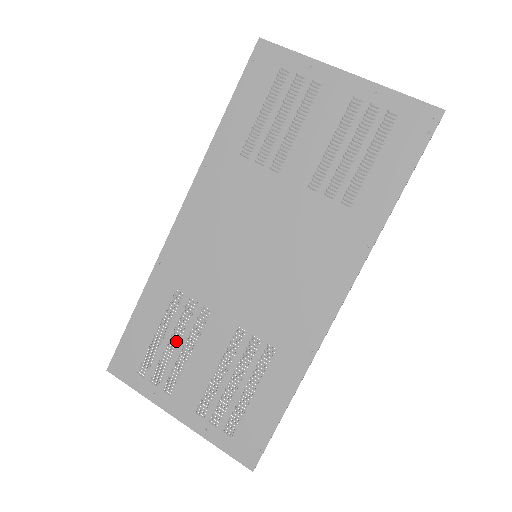
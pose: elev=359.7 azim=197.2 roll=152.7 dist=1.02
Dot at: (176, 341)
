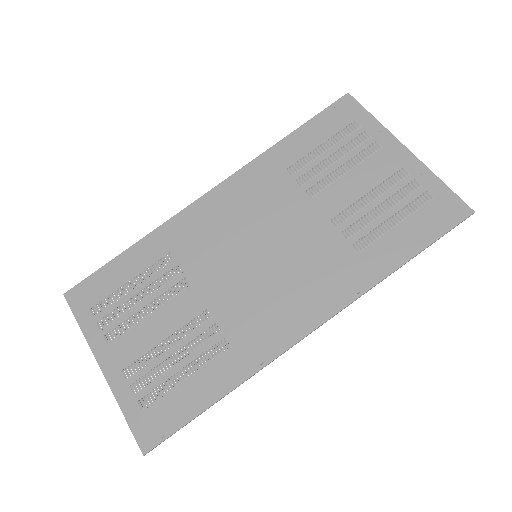
Dot at: (143, 297)
